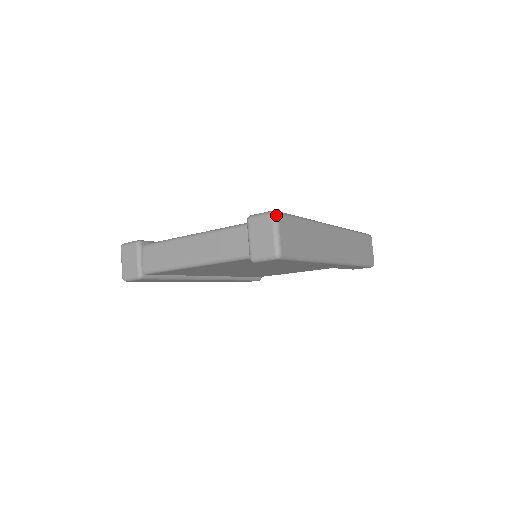
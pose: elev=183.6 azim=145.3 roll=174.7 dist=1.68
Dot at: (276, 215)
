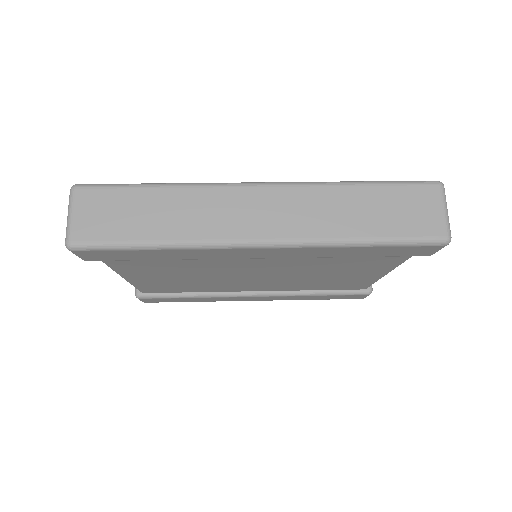
Dot at: (71, 190)
